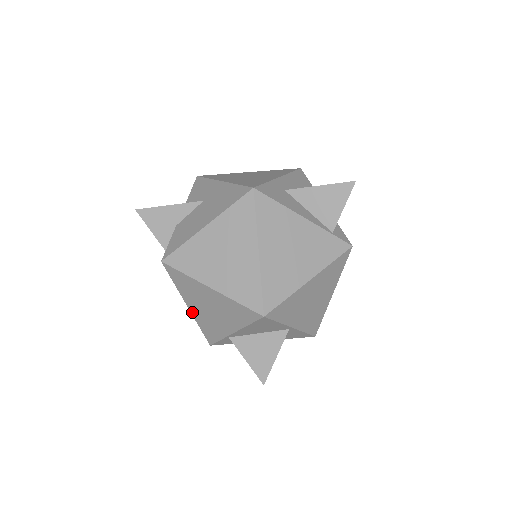
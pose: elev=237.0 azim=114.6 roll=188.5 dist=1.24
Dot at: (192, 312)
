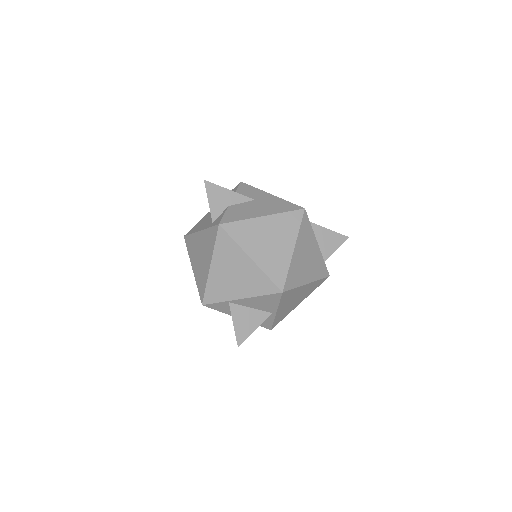
Dot at: (211, 272)
